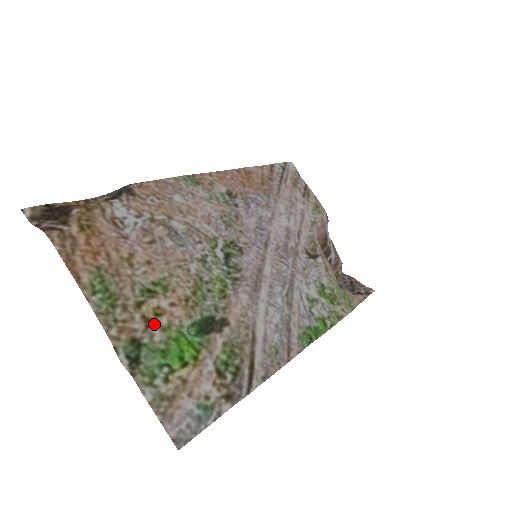
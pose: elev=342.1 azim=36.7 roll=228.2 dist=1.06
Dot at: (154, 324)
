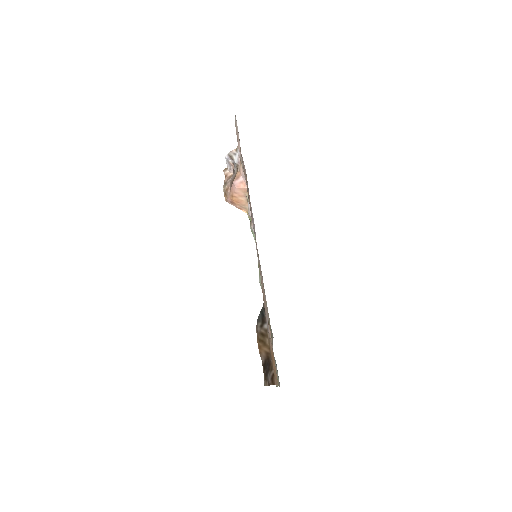
Dot at: occluded
